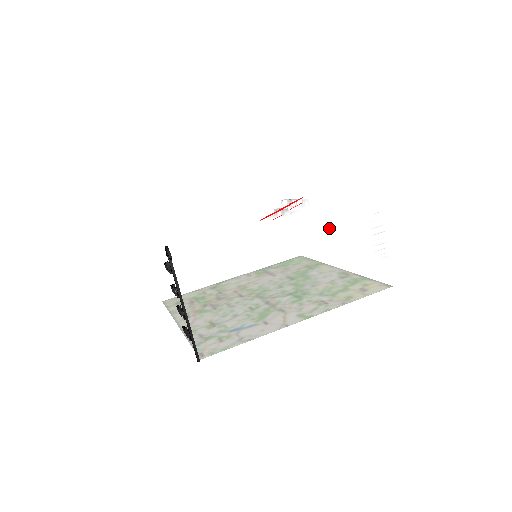
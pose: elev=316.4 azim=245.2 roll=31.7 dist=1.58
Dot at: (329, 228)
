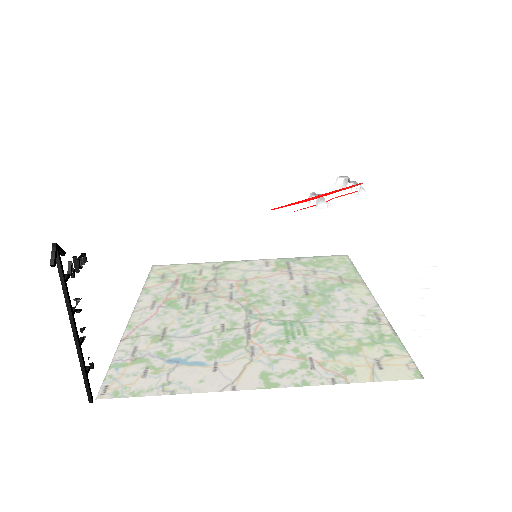
Dot at: occluded
